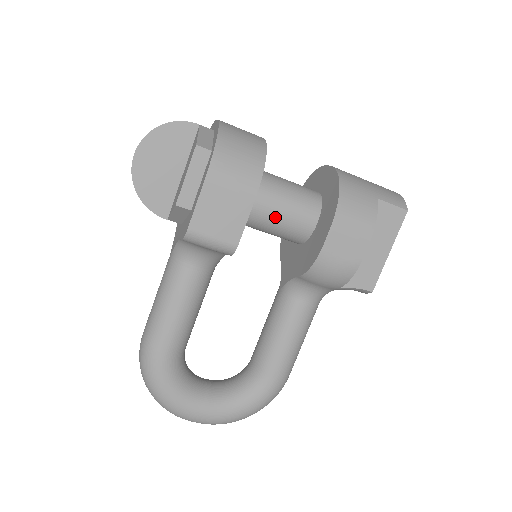
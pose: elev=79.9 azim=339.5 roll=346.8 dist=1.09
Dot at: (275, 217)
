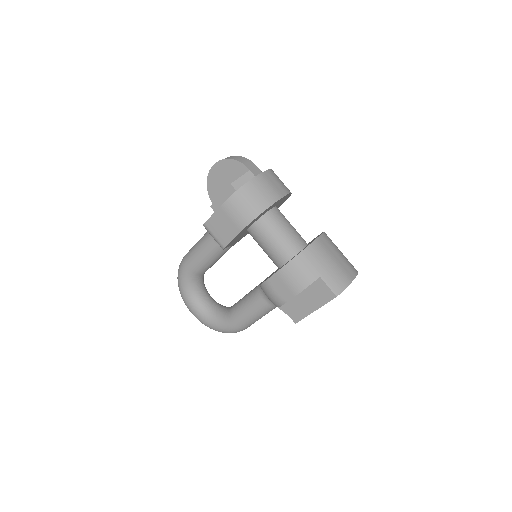
Dot at: (263, 245)
